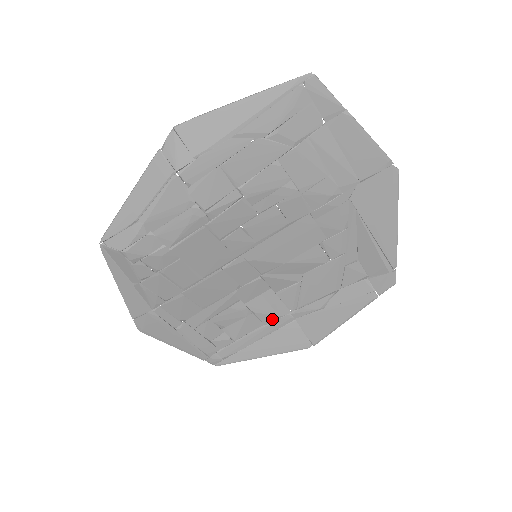
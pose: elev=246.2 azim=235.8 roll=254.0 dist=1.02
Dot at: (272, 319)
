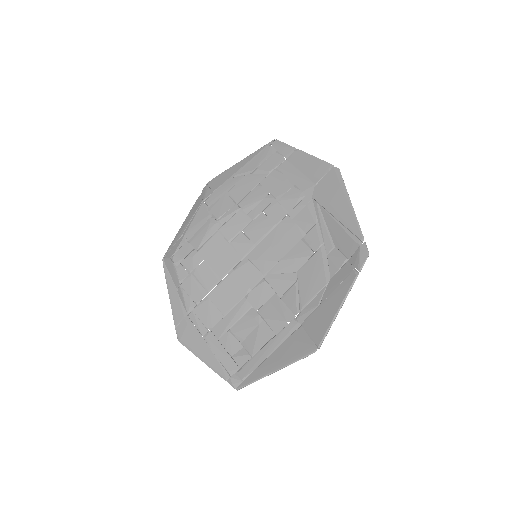
Dot at: (281, 326)
